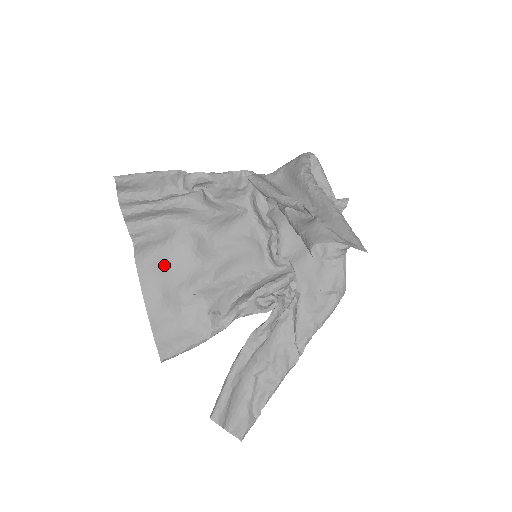
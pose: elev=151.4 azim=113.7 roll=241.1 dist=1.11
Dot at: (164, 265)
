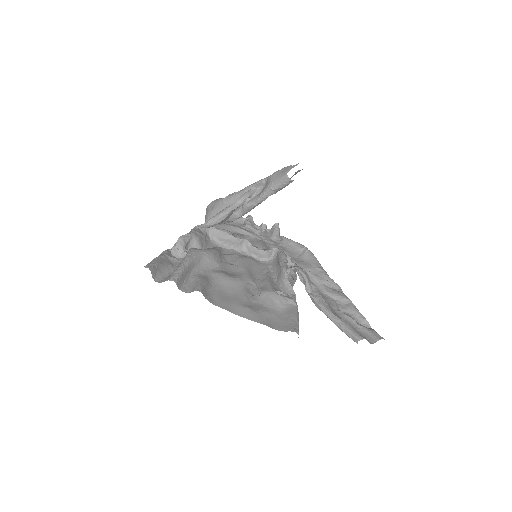
Dot at: (226, 295)
